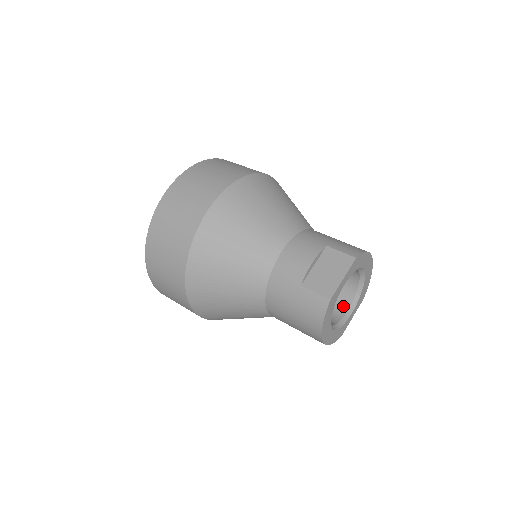
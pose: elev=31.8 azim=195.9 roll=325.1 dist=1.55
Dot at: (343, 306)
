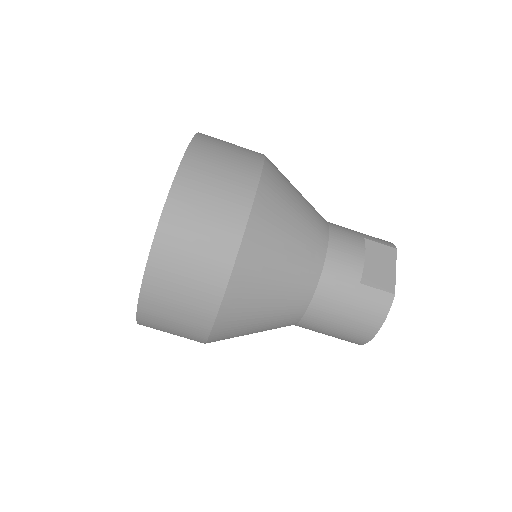
Dot at: occluded
